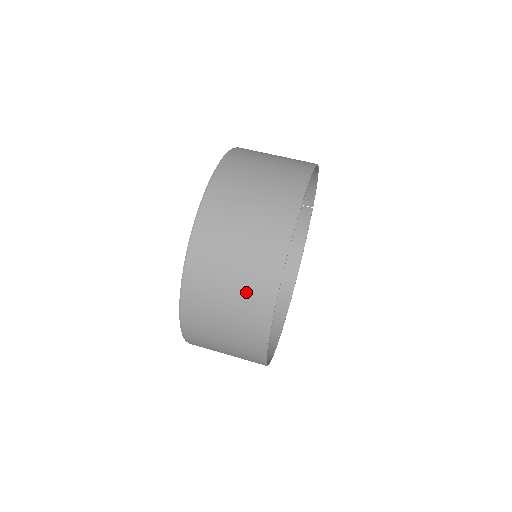
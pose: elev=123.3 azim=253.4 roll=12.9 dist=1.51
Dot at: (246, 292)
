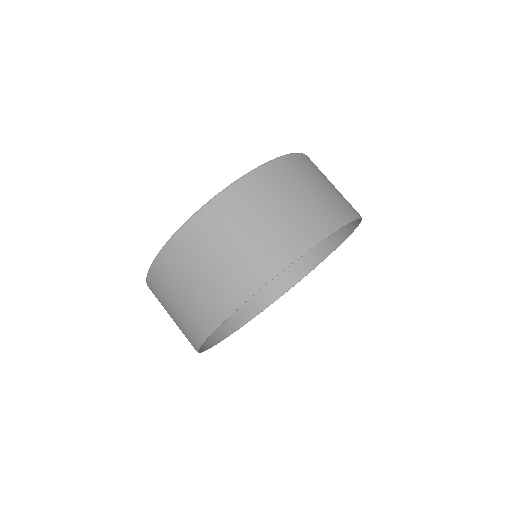
Dot at: occluded
